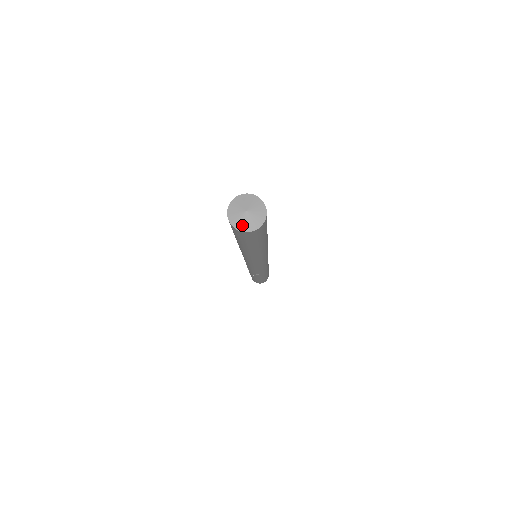
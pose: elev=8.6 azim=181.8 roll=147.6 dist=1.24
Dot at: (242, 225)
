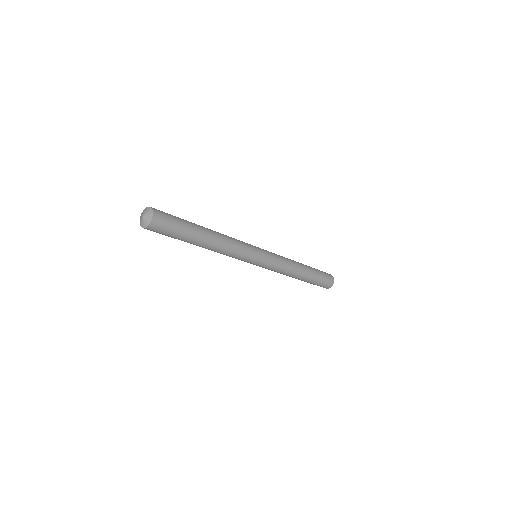
Dot at: (141, 221)
